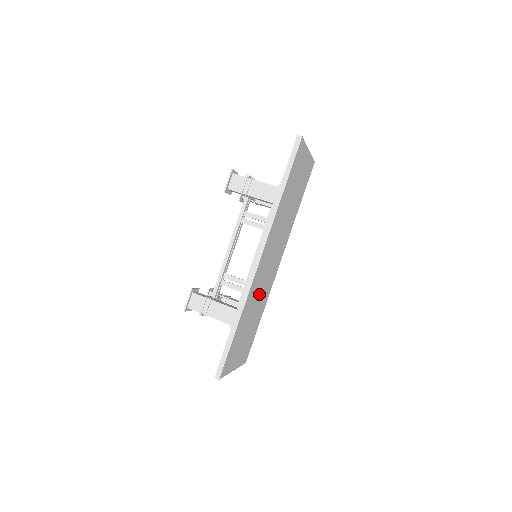
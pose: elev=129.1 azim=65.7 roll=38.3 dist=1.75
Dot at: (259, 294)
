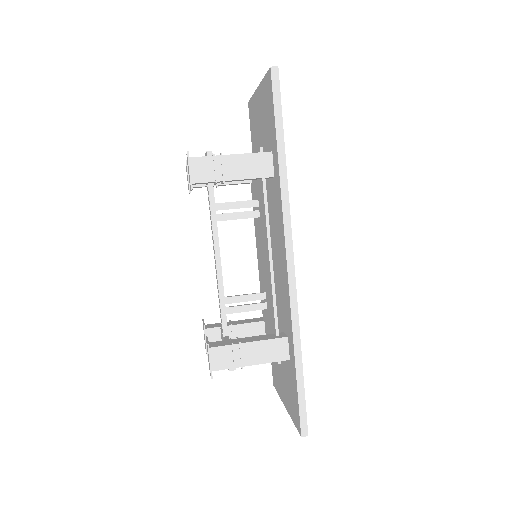
Dot at: occluded
